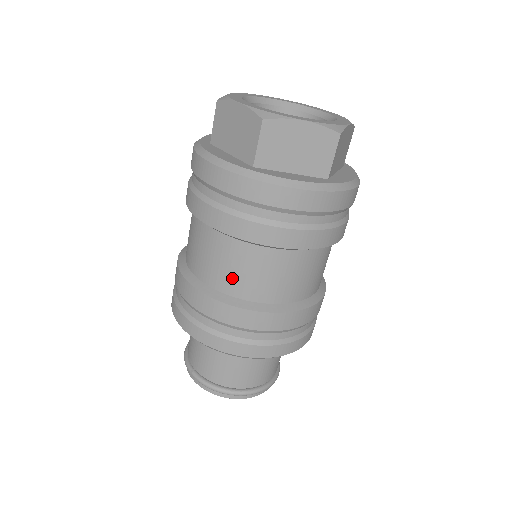
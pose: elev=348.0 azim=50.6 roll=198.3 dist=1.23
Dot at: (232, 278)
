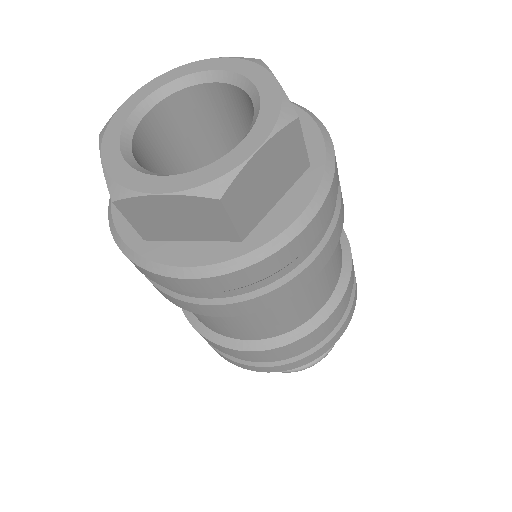
Dot at: (288, 320)
